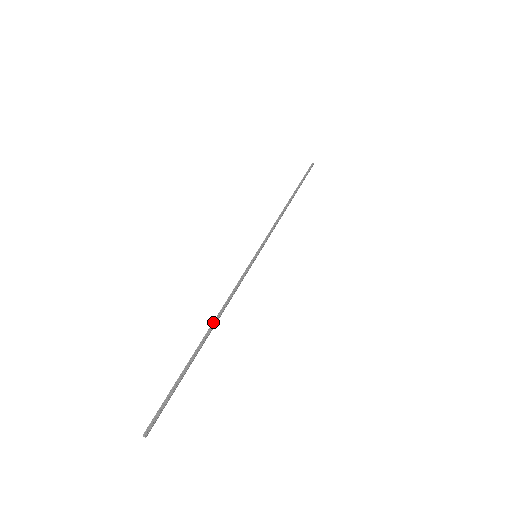
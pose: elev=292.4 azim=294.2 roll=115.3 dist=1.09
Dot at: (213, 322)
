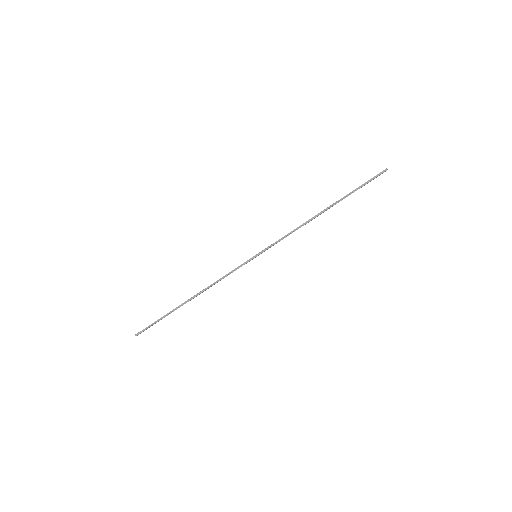
Dot at: (197, 294)
